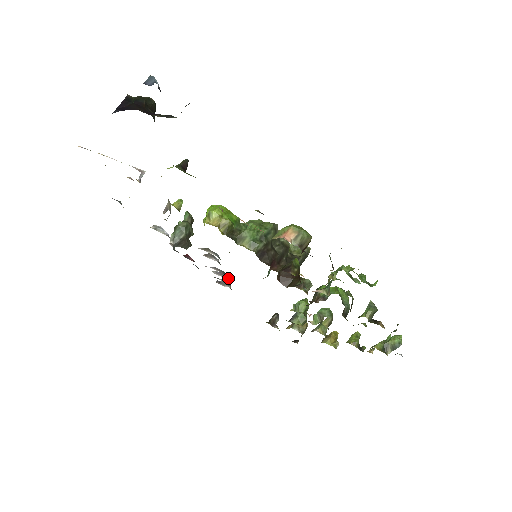
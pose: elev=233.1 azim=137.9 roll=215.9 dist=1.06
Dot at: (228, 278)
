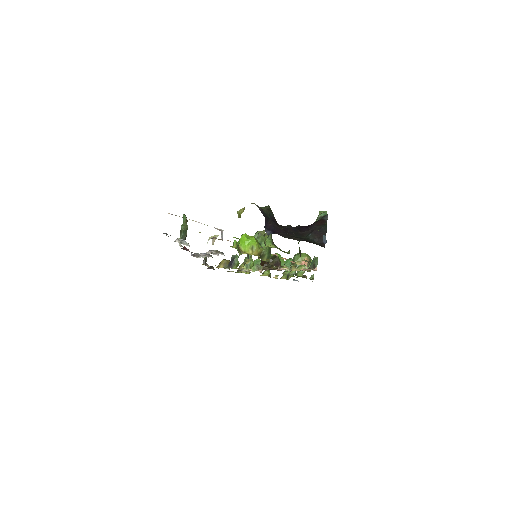
Dot at: (208, 256)
